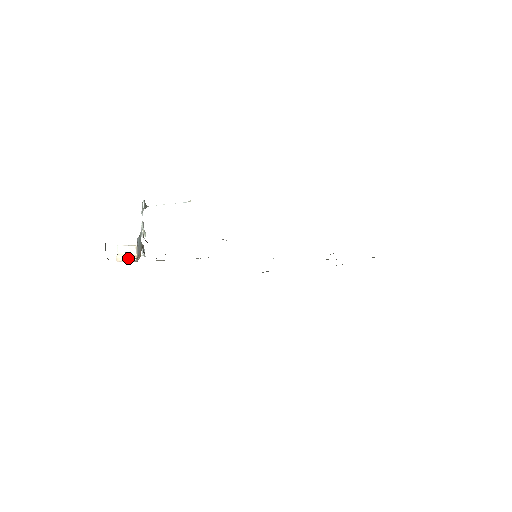
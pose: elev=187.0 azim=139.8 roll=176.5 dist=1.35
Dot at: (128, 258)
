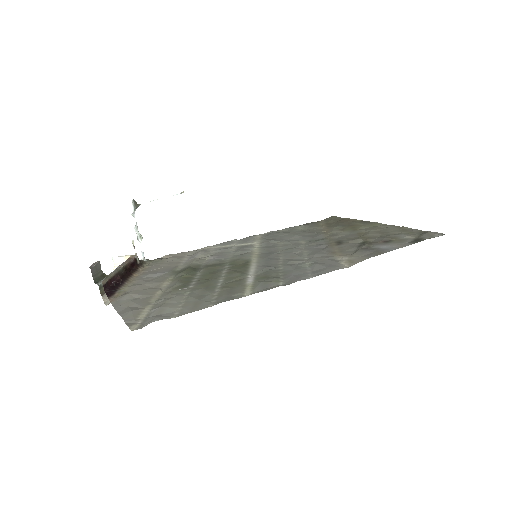
Dot at: occluded
